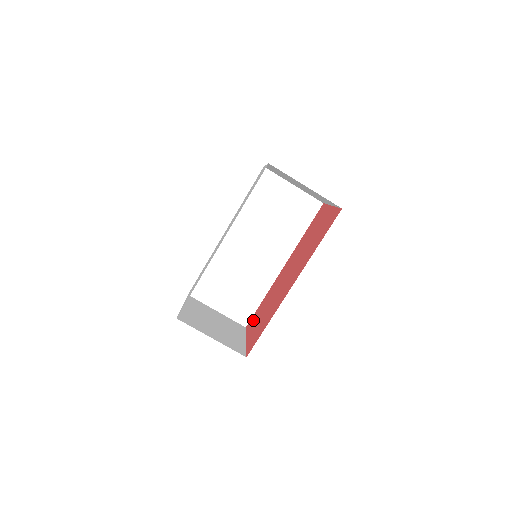
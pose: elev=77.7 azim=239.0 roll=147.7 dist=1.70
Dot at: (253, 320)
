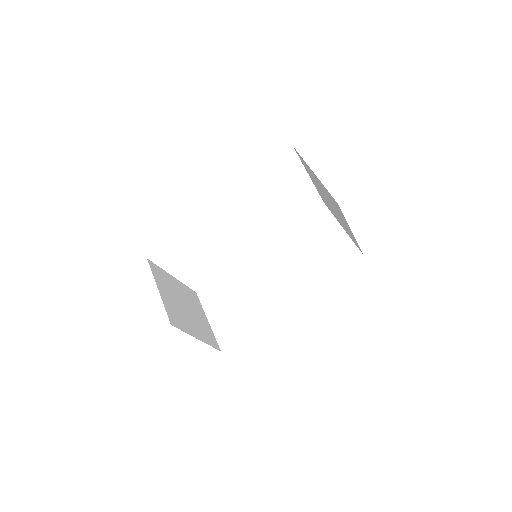
Dot at: occluded
